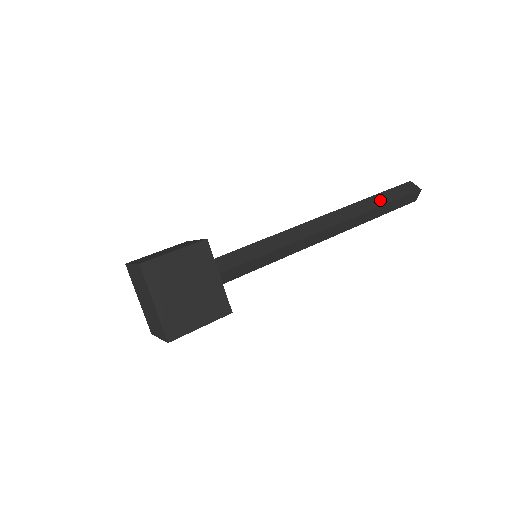
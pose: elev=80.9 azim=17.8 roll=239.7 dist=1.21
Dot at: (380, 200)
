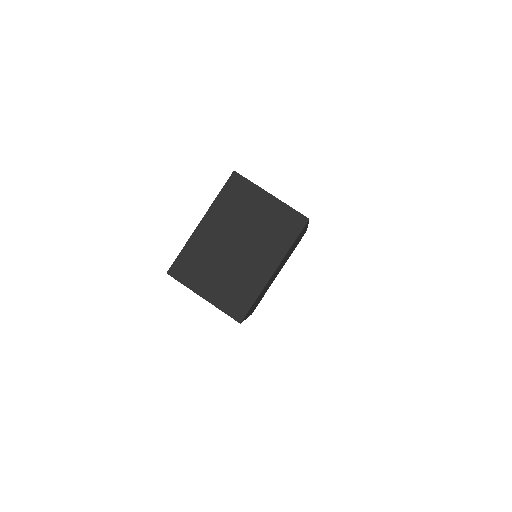
Dot at: occluded
